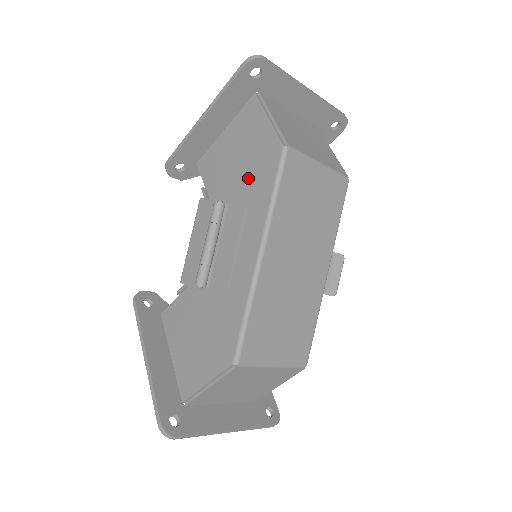
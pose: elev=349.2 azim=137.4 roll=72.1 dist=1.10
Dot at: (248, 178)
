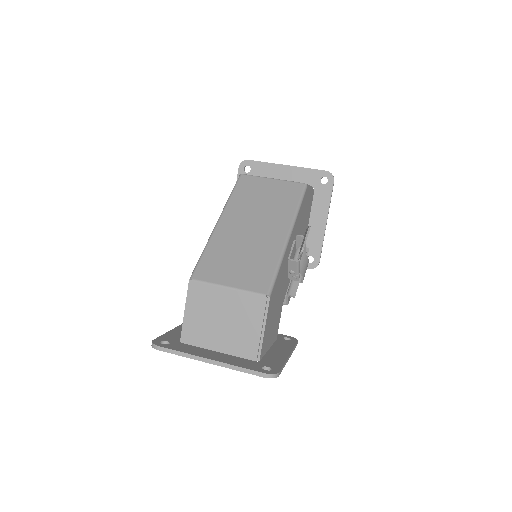
Dot at: occluded
